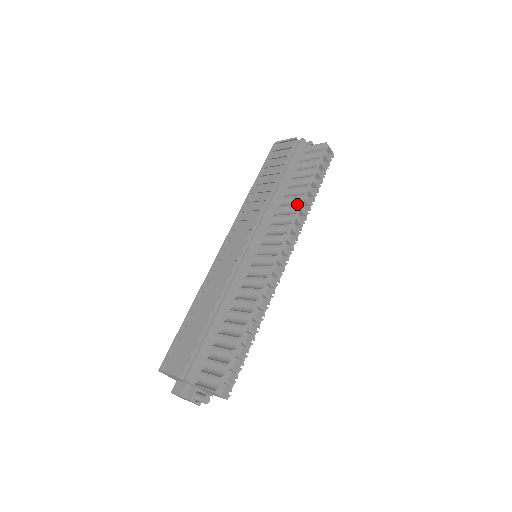
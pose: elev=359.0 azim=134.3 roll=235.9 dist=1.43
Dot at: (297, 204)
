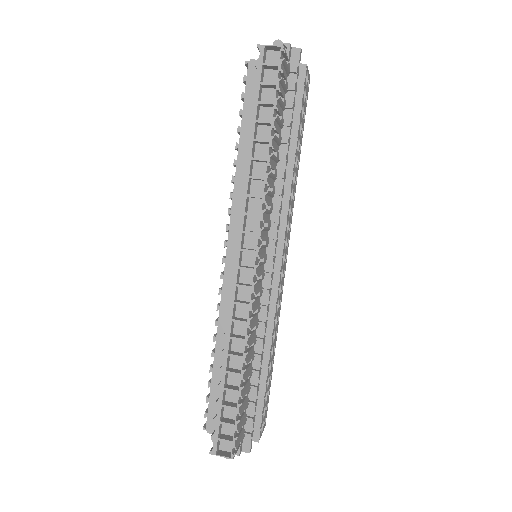
Dot at: (243, 173)
